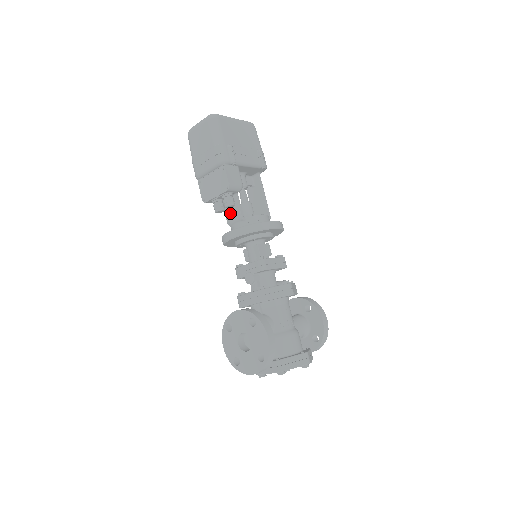
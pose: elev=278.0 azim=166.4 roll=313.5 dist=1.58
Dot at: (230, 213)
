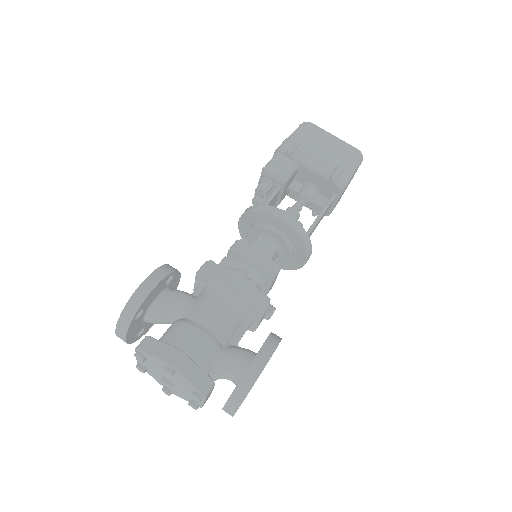
Dot at: occluded
